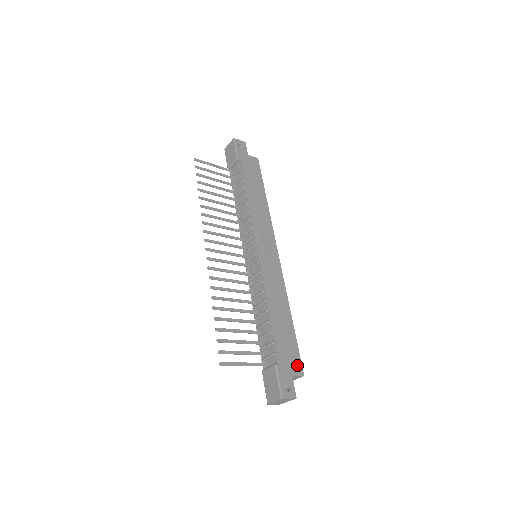
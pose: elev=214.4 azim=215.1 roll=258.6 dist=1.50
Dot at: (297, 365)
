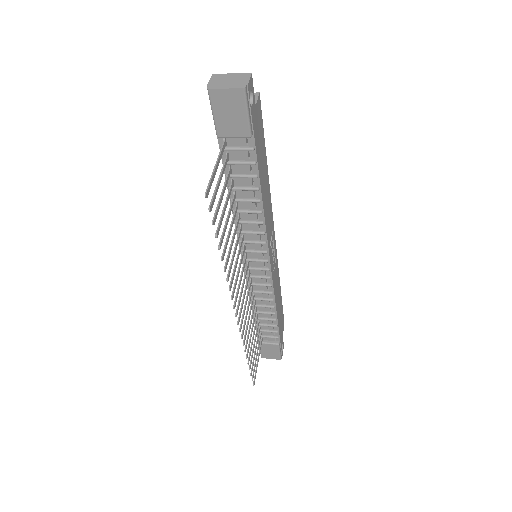
Dot at: (283, 324)
